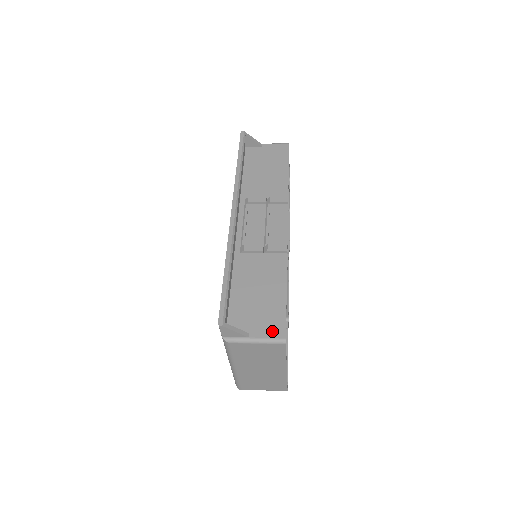
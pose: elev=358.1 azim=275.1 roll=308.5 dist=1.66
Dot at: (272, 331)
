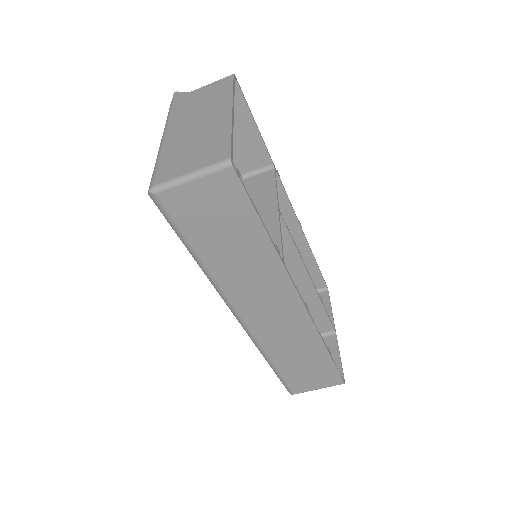
Dot at: occluded
